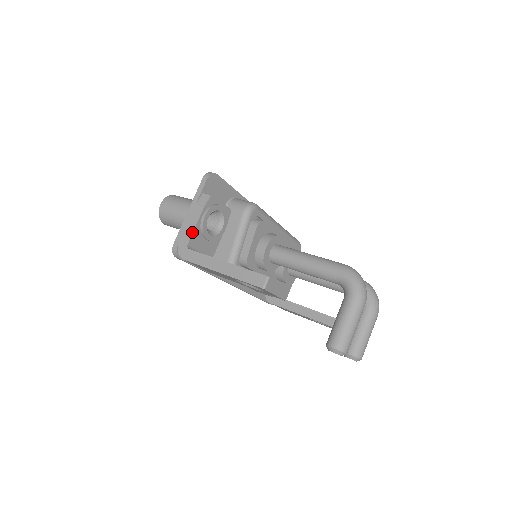
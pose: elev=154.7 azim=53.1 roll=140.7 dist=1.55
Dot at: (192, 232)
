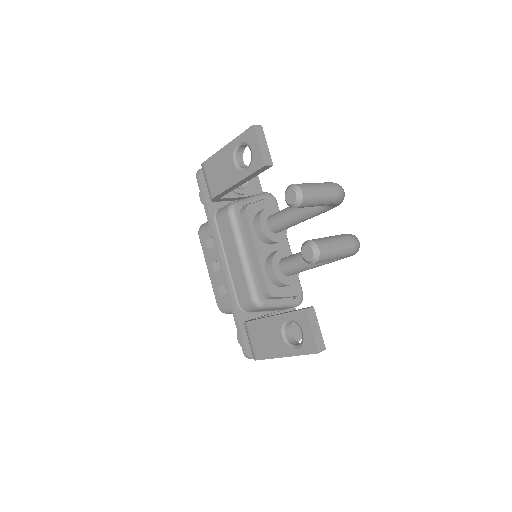
Dot at: occluded
